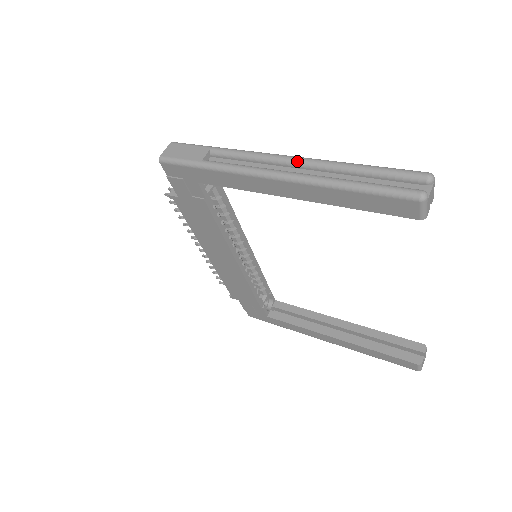
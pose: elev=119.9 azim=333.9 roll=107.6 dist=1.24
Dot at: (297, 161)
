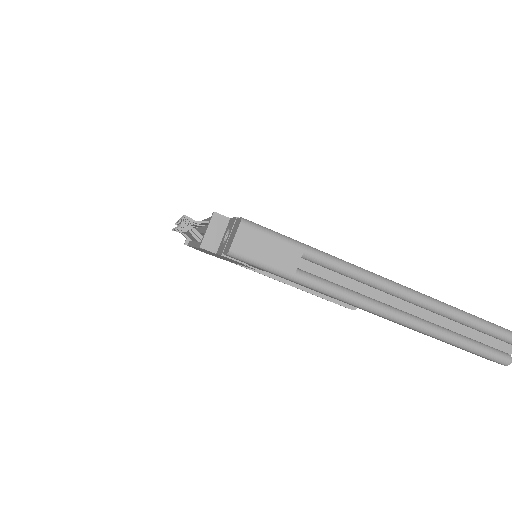
Dot at: (408, 298)
